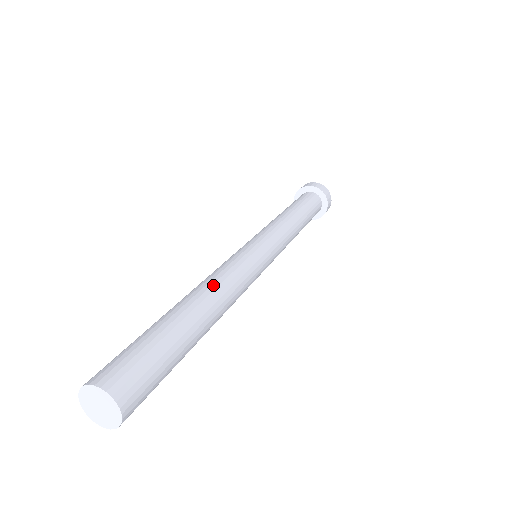
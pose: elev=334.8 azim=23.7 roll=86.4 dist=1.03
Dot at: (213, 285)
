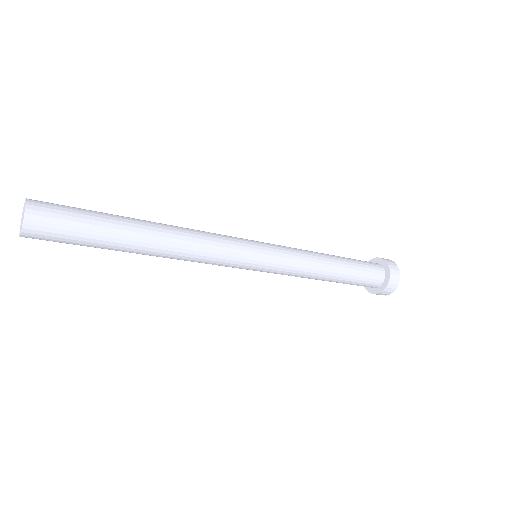
Dot at: (179, 229)
